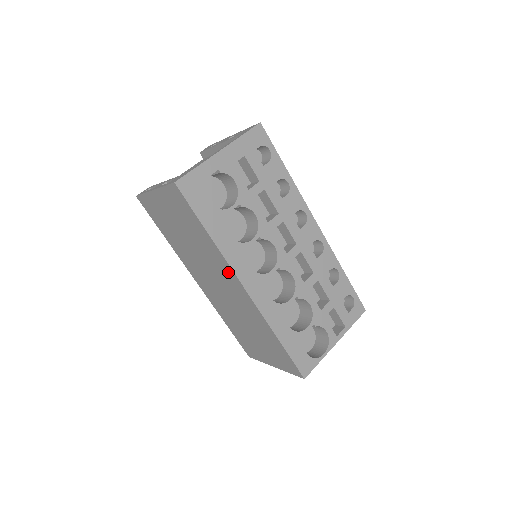
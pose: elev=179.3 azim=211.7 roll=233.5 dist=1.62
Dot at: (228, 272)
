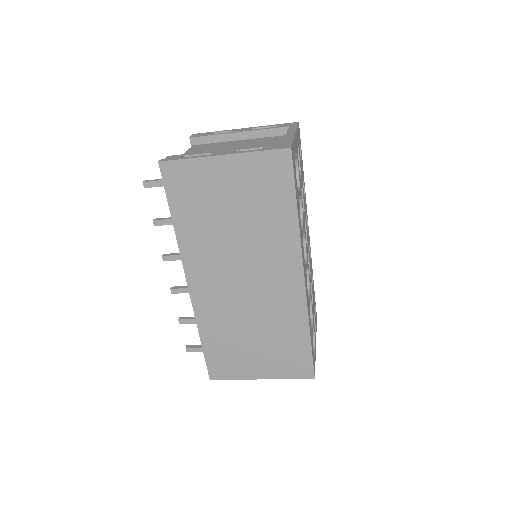
Dot at: (290, 259)
